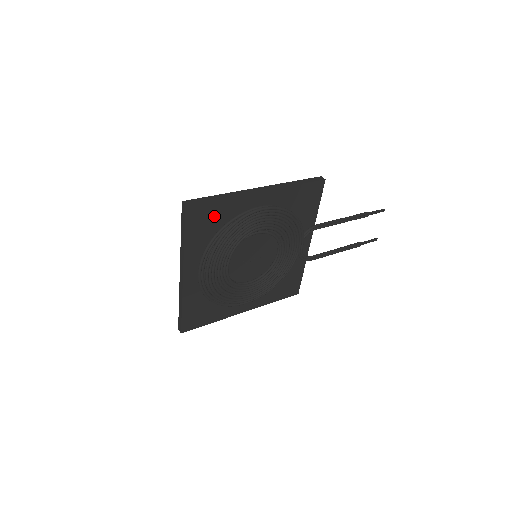
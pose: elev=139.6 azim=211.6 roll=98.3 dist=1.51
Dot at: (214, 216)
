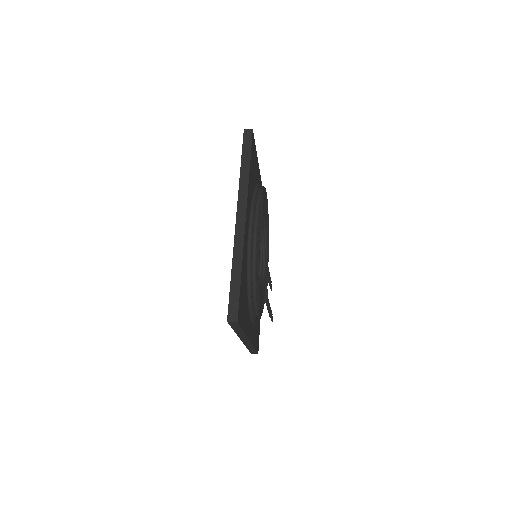
Dot at: (254, 167)
